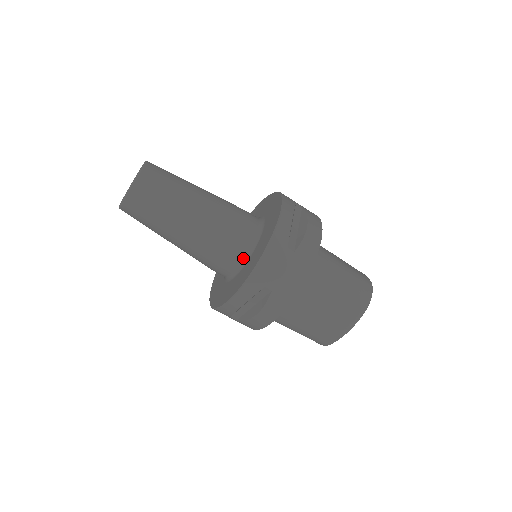
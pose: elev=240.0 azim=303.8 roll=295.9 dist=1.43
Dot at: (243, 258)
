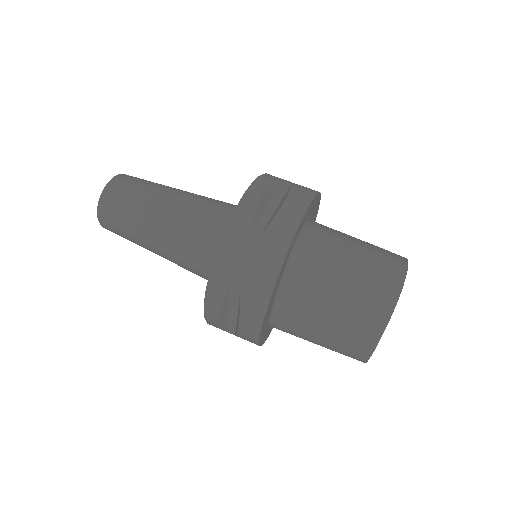
Dot at: occluded
